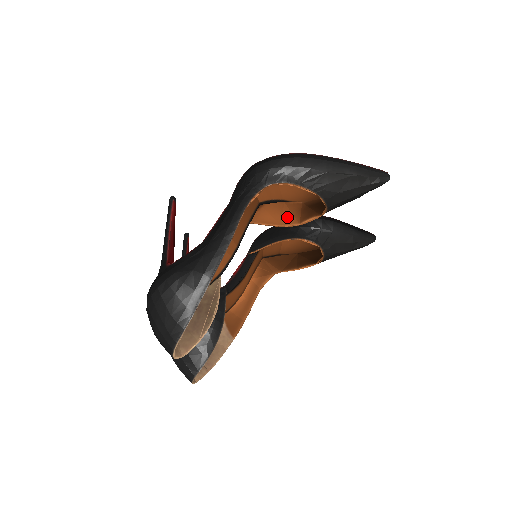
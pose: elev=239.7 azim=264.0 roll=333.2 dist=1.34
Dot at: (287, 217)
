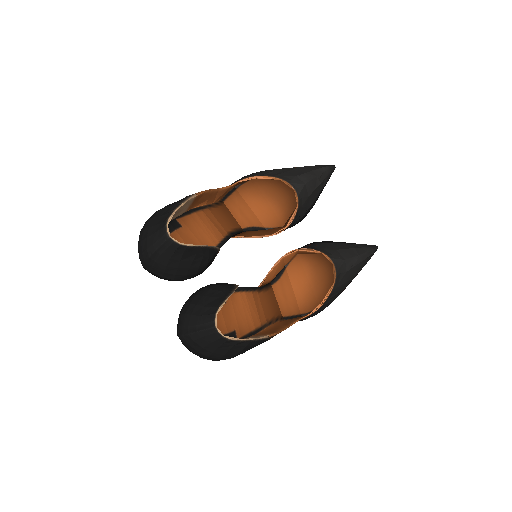
Dot at: (273, 231)
